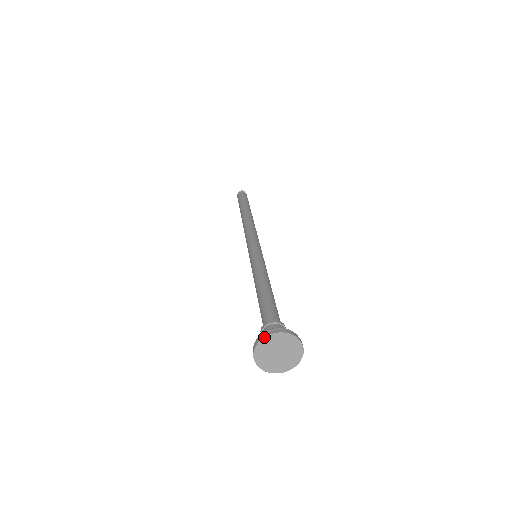
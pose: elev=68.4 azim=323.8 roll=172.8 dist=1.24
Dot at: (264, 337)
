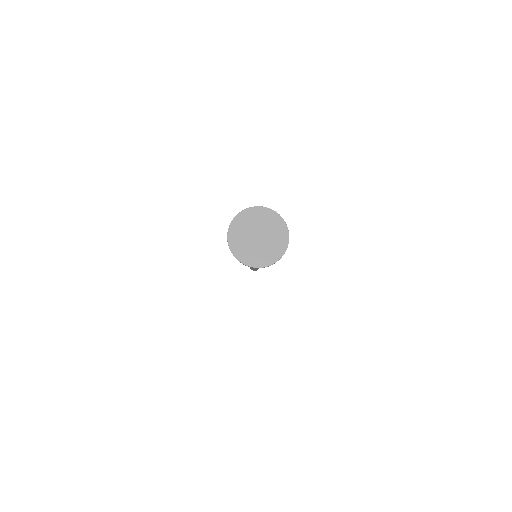
Dot at: (268, 208)
